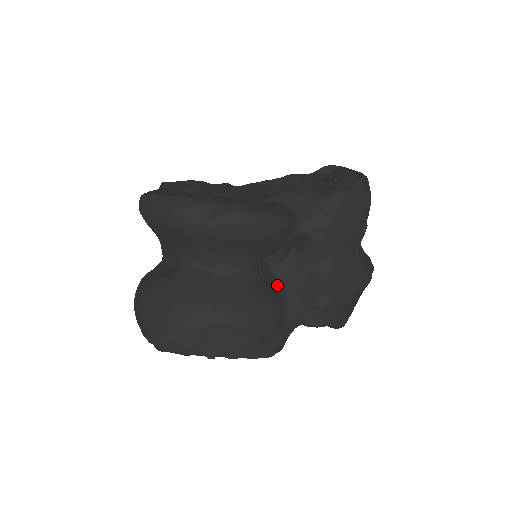
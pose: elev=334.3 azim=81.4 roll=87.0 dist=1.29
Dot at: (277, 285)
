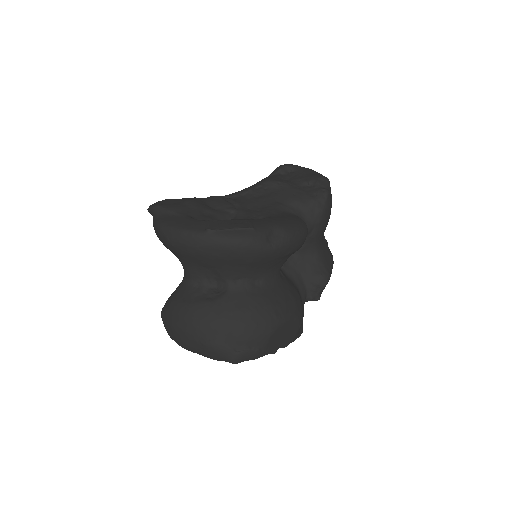
Dot at: (288, 277)
